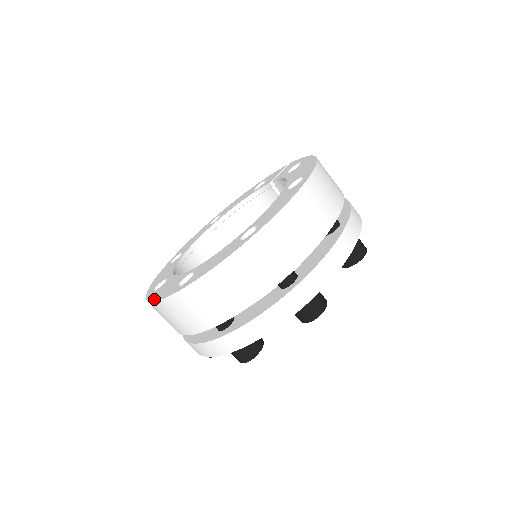
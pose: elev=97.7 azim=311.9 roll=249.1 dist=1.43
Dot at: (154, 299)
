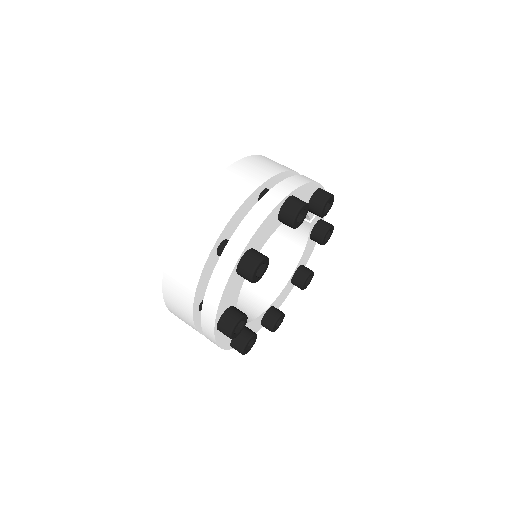
Dot at: occluded
